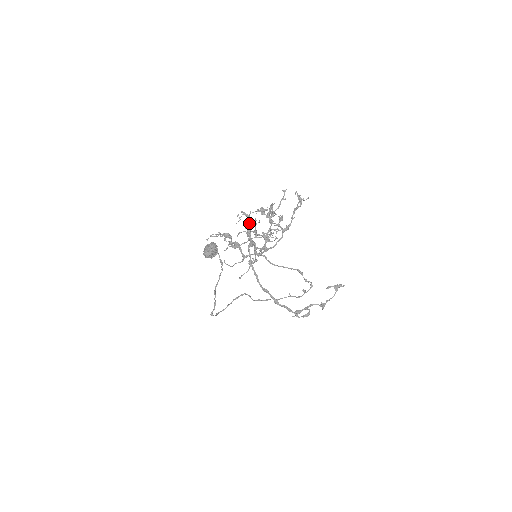
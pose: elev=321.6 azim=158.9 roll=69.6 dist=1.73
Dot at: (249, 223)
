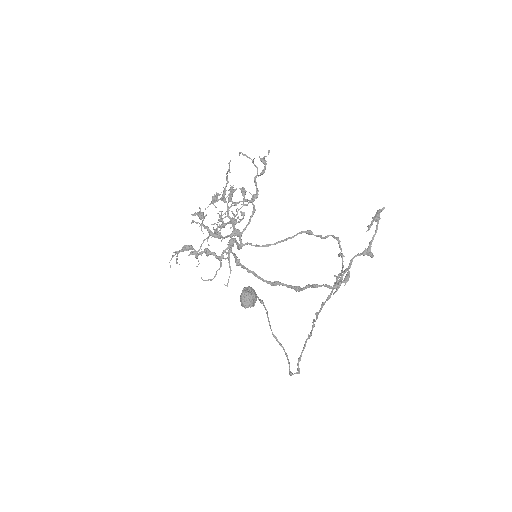
Dot at: occluded
